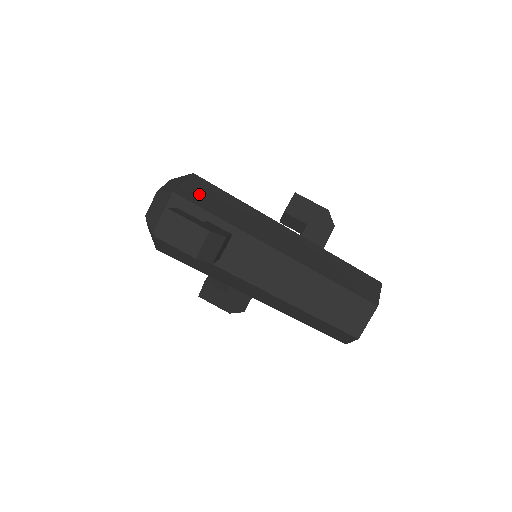
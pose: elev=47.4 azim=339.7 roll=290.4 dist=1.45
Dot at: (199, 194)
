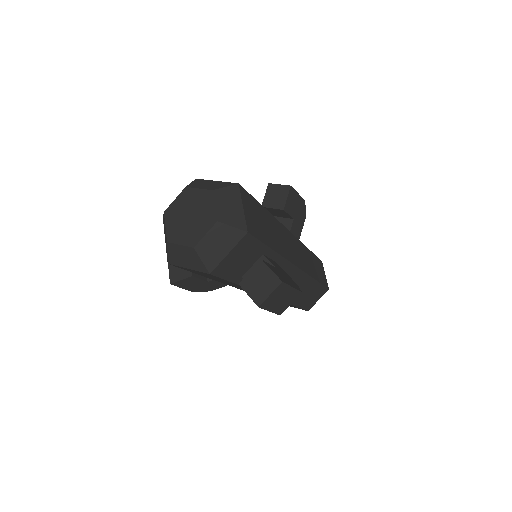
Dot at: (255, 221)
